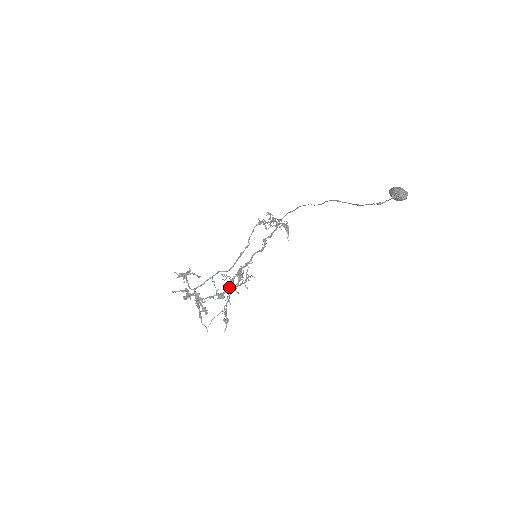
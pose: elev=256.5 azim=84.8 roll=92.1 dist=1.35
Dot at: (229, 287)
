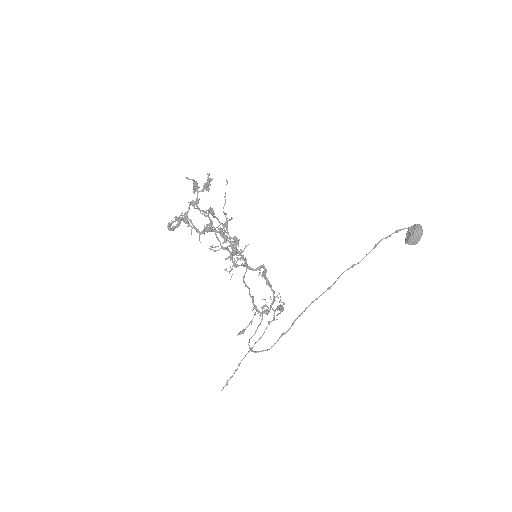
Dot at: (222, 232)
